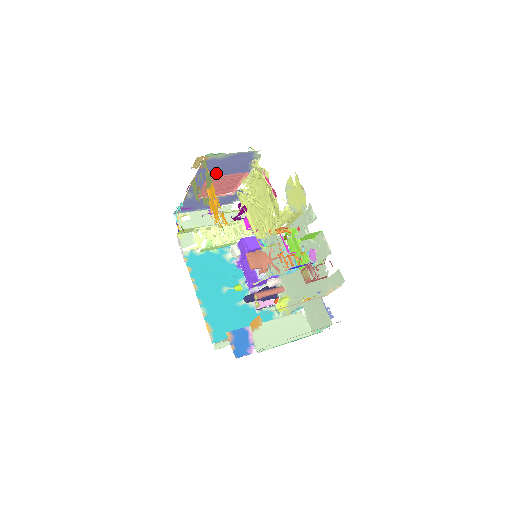
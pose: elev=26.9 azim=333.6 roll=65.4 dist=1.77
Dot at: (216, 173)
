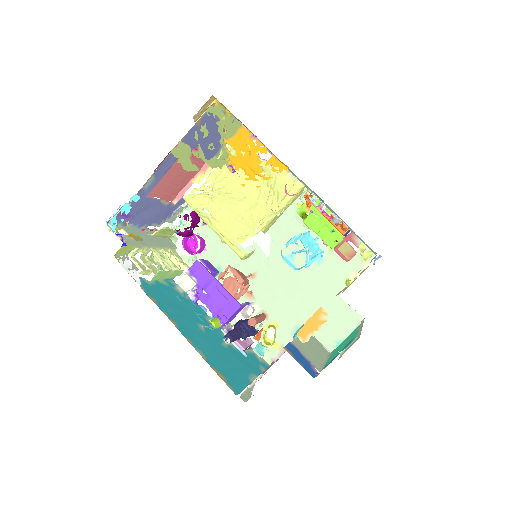
Dot at: (195, 146)
